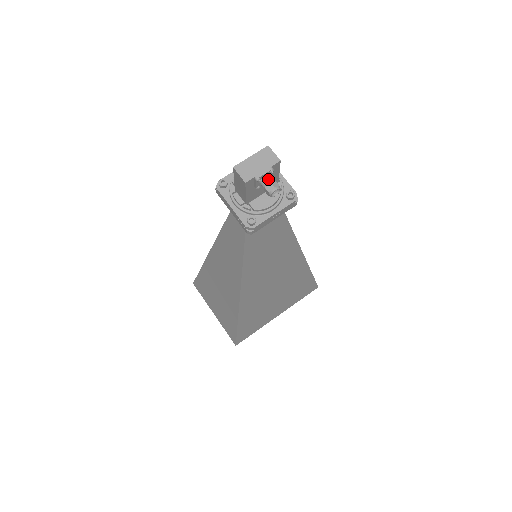
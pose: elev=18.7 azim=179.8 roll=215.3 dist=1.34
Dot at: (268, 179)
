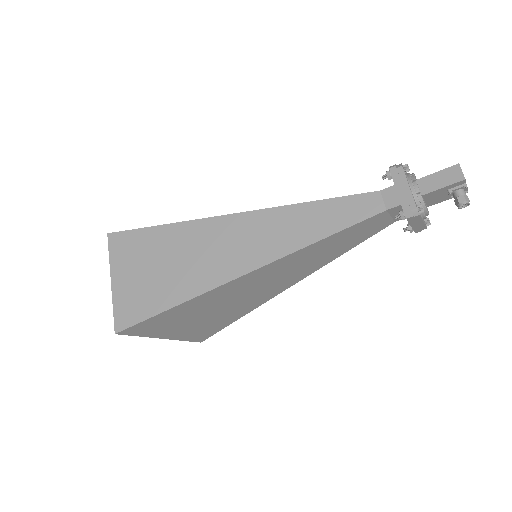
Dot at: occluded
